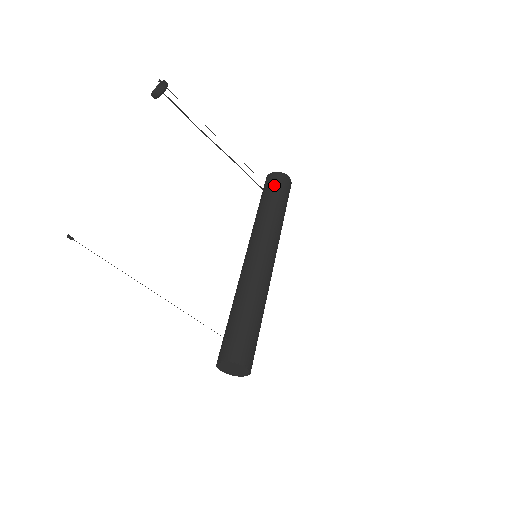
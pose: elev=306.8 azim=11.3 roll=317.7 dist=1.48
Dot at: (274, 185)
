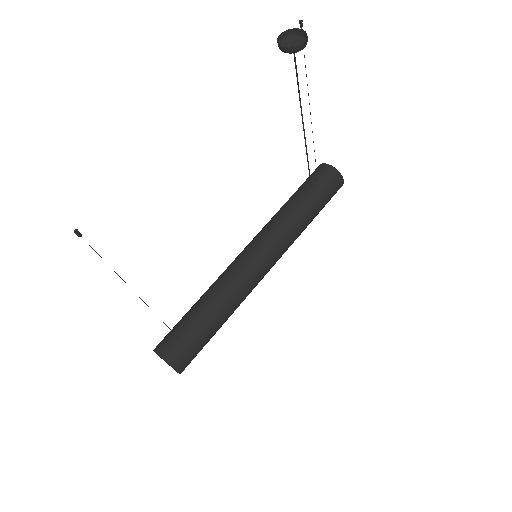
Dot at: (324, 186)
